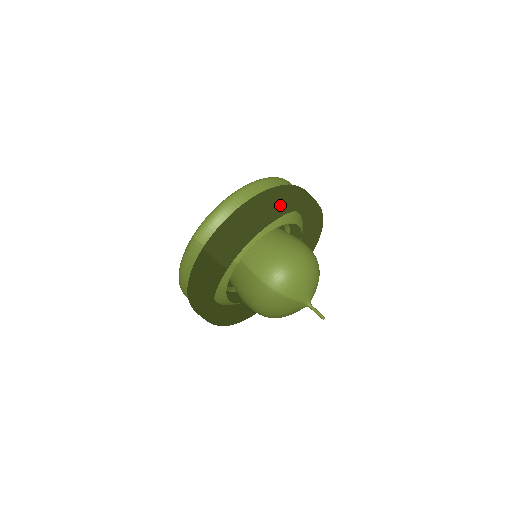
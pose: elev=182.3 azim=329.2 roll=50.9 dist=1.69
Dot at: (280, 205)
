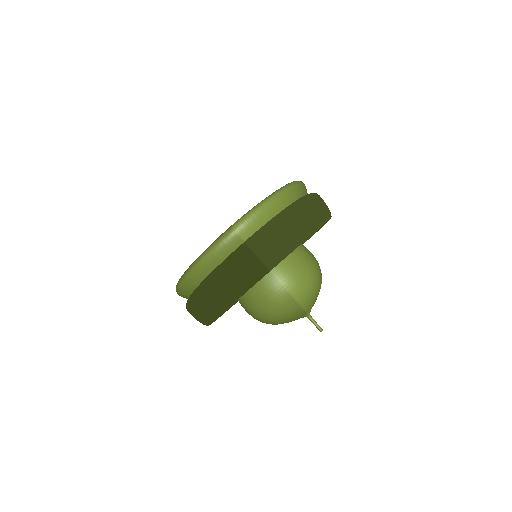
Dot at: (323, 215)
